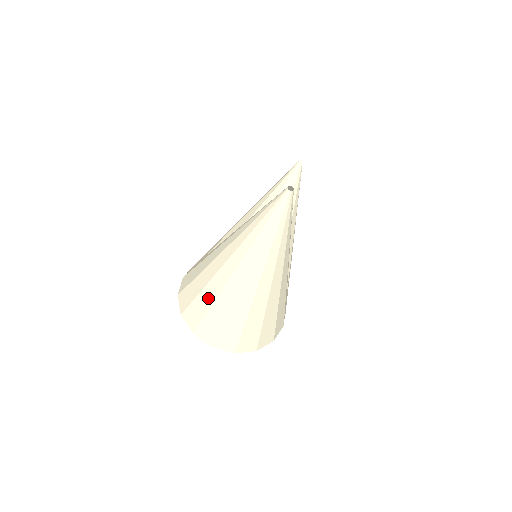
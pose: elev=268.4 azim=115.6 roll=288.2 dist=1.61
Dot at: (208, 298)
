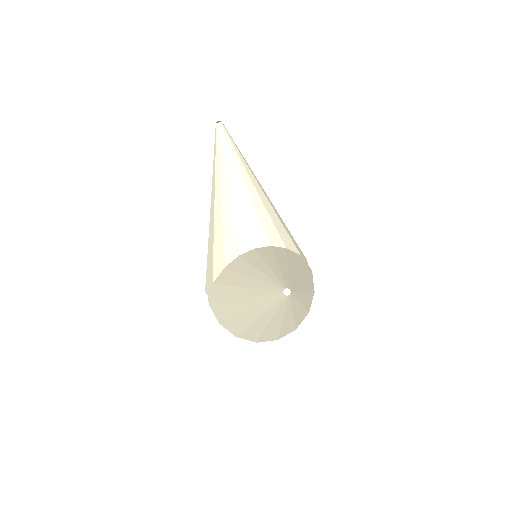
Dot at: (254, 333)
